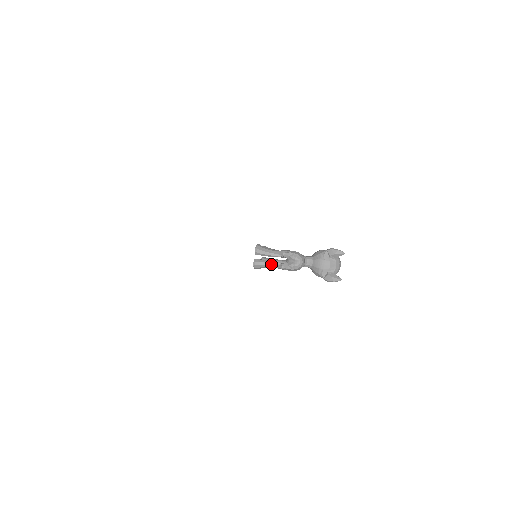
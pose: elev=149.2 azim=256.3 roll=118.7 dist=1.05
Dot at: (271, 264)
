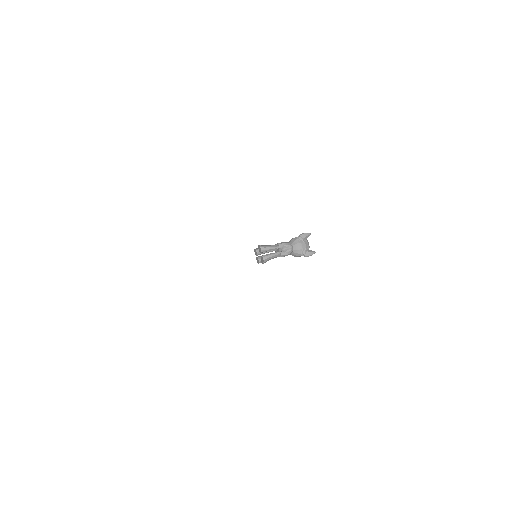
Dot at: (275, 255)
